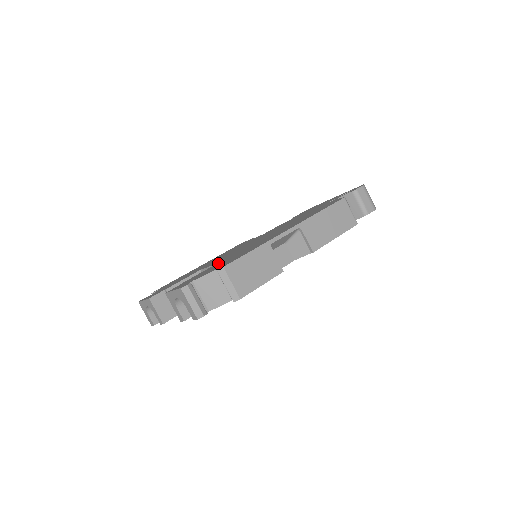
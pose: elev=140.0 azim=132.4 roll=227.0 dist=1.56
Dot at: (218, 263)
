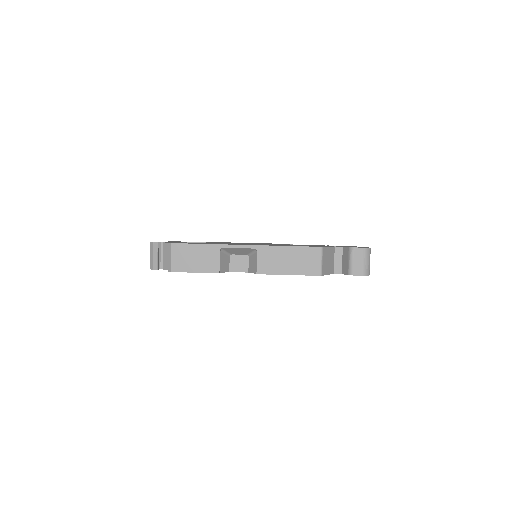
Dot at: occluded
